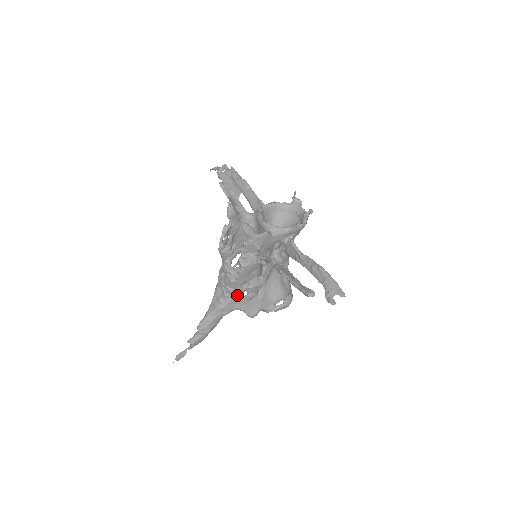
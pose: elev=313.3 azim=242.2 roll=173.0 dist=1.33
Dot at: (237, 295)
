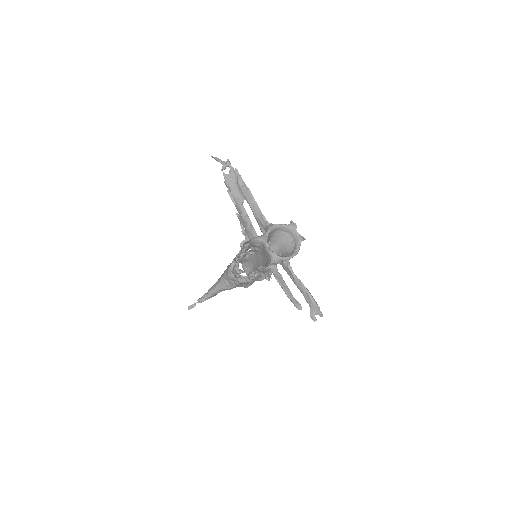
Dot at: (241, 284)
